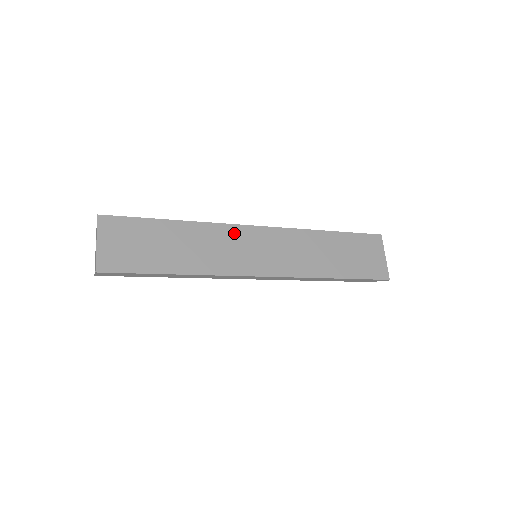
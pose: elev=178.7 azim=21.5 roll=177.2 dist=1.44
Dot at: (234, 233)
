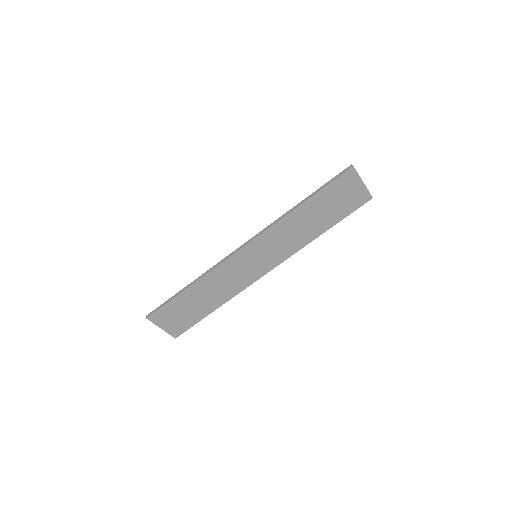
Dot at: (232, 264)
